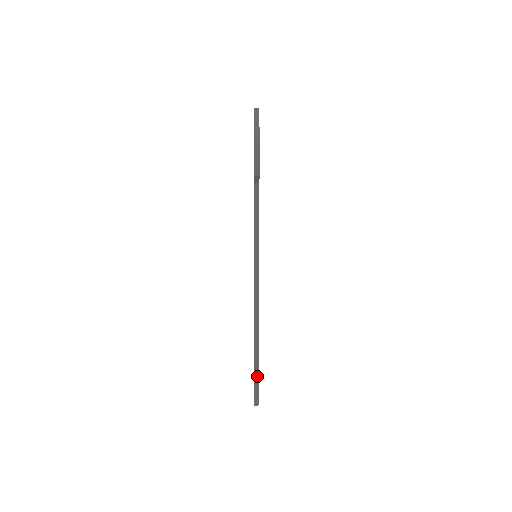
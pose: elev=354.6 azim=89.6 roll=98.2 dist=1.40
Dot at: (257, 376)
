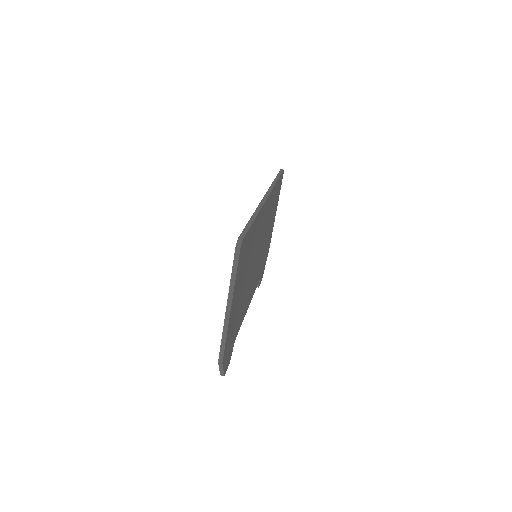
Dot at: (258, 287)
